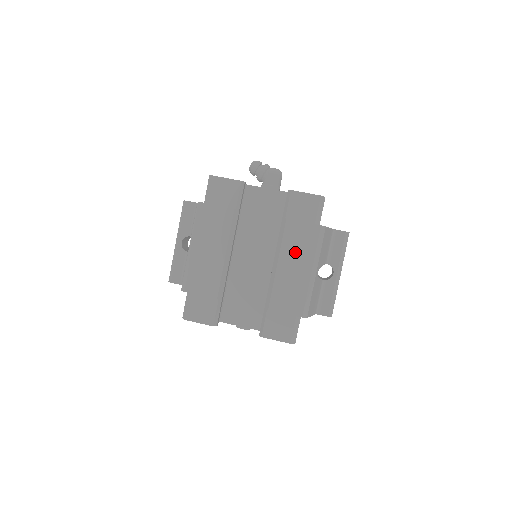
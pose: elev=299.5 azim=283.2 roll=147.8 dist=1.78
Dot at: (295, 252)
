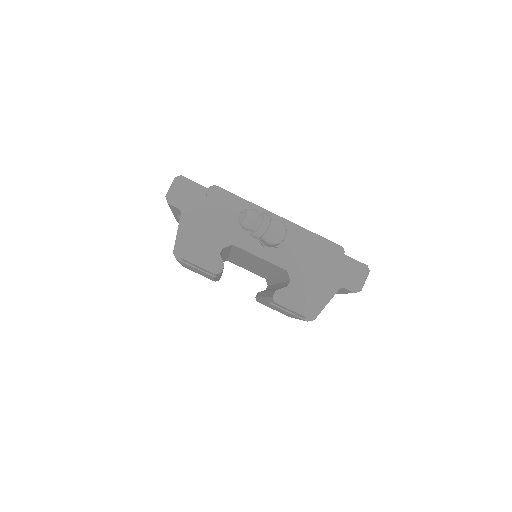
Dot at: occluded
